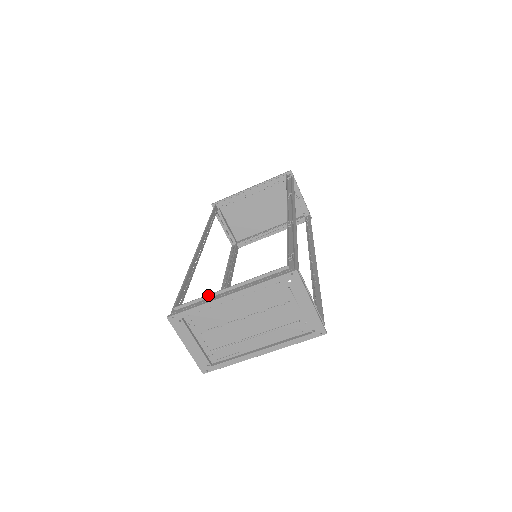
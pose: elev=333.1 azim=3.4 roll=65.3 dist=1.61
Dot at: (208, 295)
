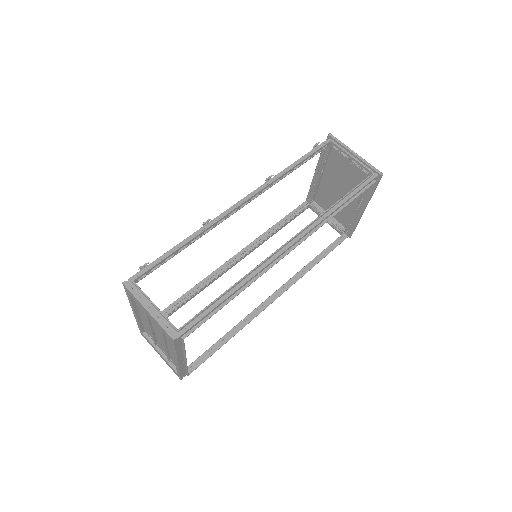
Dot at: occluded
